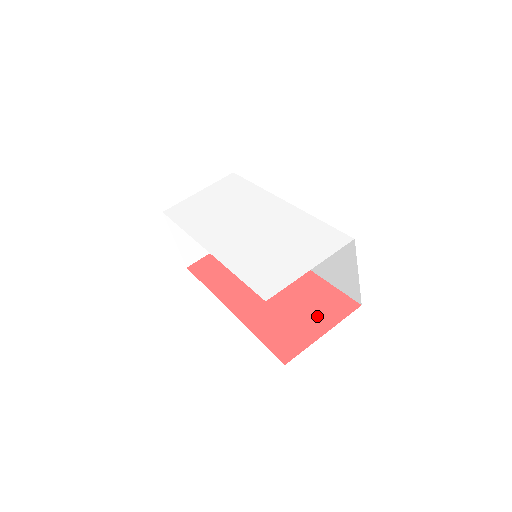
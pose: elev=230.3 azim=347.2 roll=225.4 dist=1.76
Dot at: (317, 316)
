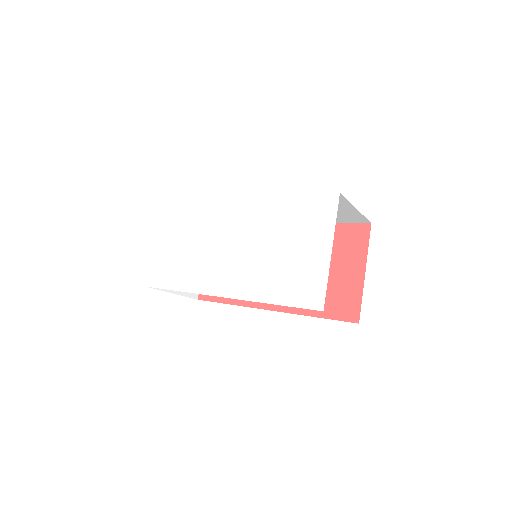
Dot at: (345, 261)
